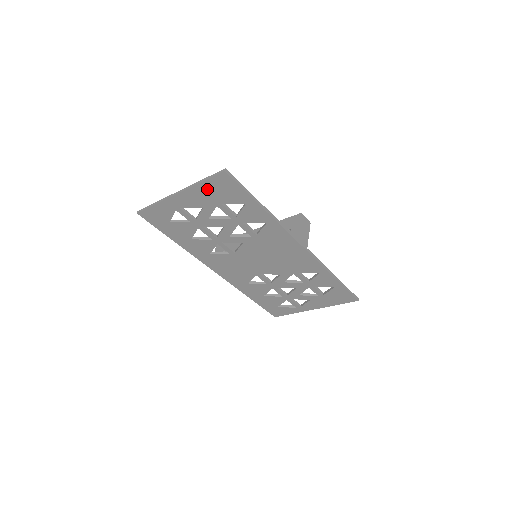
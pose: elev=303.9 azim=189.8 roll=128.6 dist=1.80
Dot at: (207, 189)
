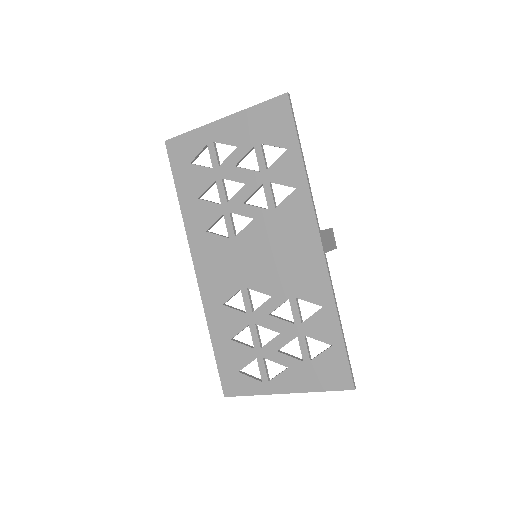
Dot at: (256, 117)
